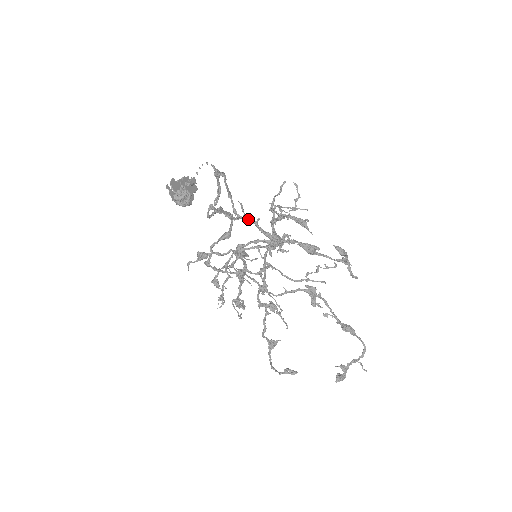
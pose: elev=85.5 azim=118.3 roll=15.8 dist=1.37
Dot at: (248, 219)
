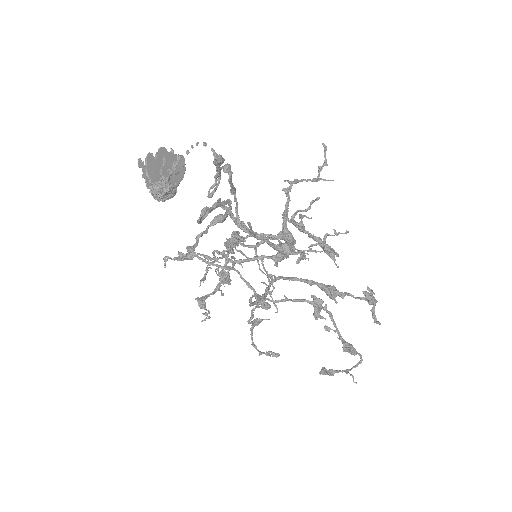
Dot at: (255, 235)
